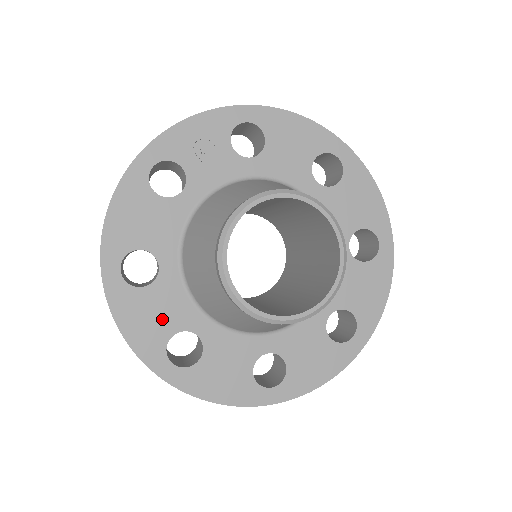
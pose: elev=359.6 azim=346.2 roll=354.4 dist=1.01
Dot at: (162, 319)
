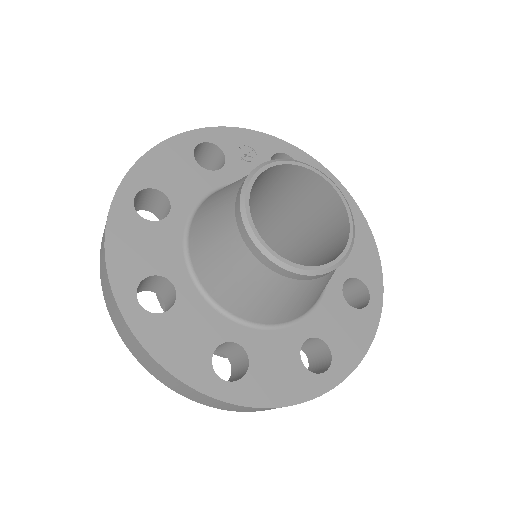
Dot at: (150, 255)
